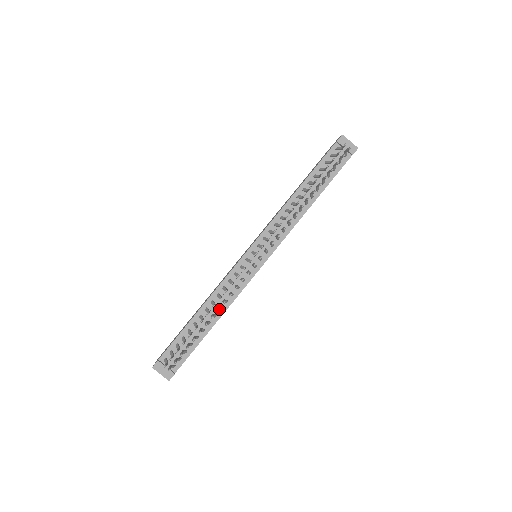
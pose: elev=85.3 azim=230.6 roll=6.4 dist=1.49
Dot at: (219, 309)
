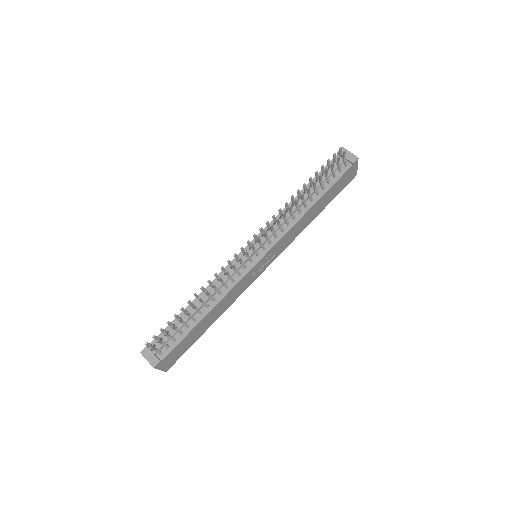
Dot at: (206, 291)
